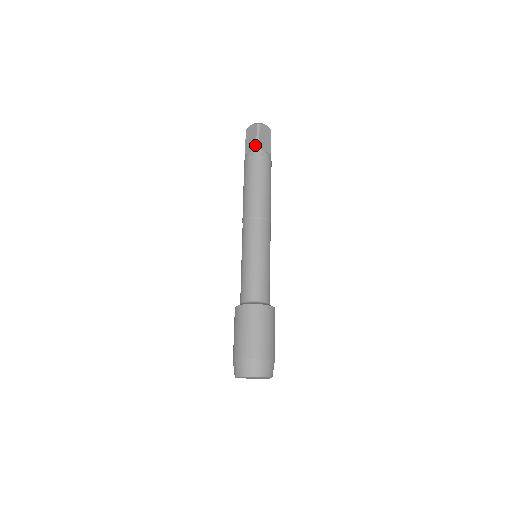
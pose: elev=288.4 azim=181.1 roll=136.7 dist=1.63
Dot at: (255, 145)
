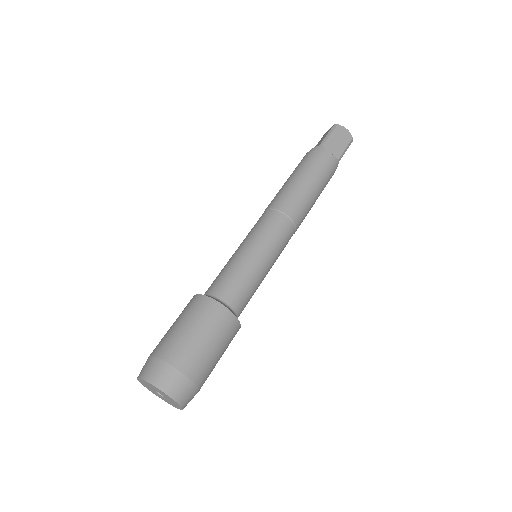
Dot at: (320, 143)
